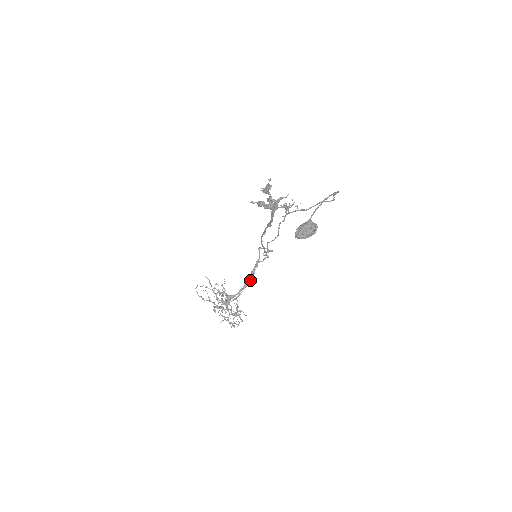
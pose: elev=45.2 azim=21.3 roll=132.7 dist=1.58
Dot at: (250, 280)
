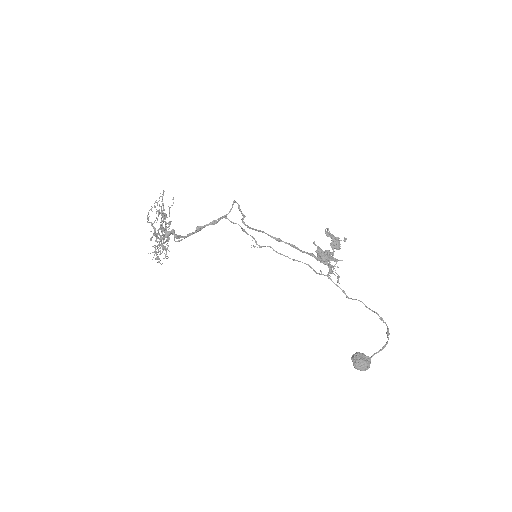
Dot at: (204, 227)
